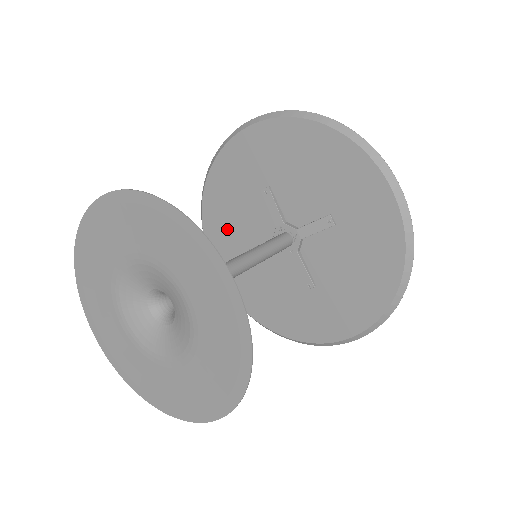
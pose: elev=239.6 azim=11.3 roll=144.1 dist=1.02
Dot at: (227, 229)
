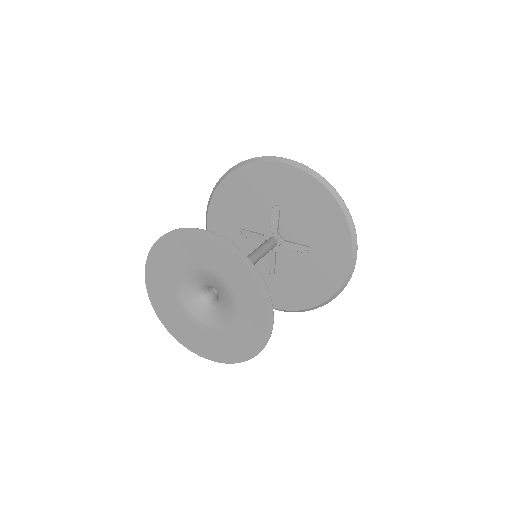
Dot at: occluded
